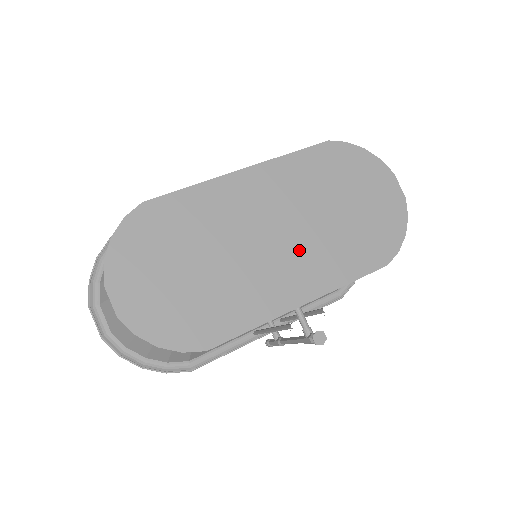
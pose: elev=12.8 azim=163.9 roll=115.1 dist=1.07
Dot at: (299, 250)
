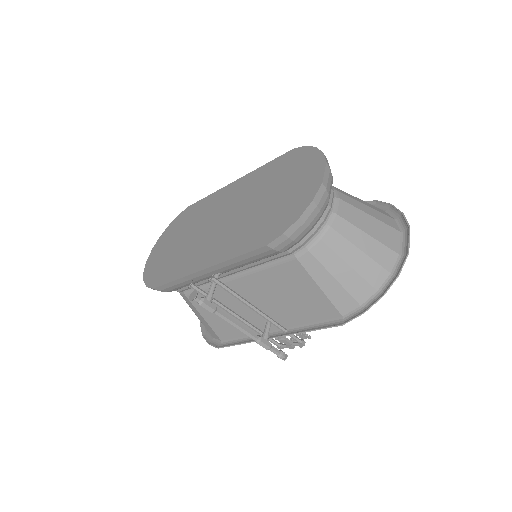
Dot at: (225, 232)
